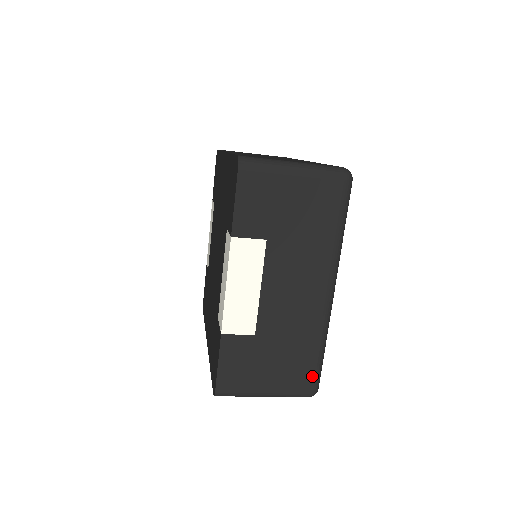
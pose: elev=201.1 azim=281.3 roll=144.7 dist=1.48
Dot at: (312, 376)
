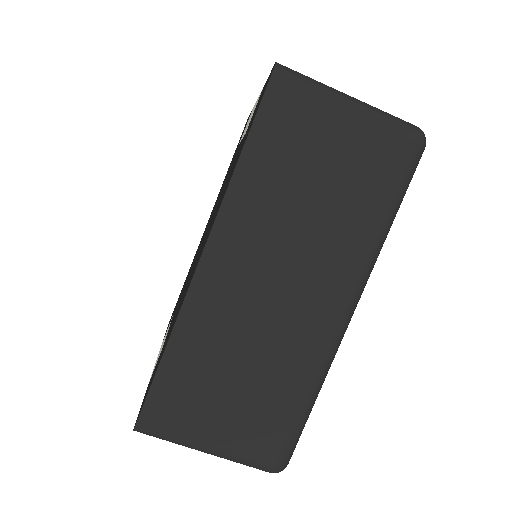
Dot at: occluded
